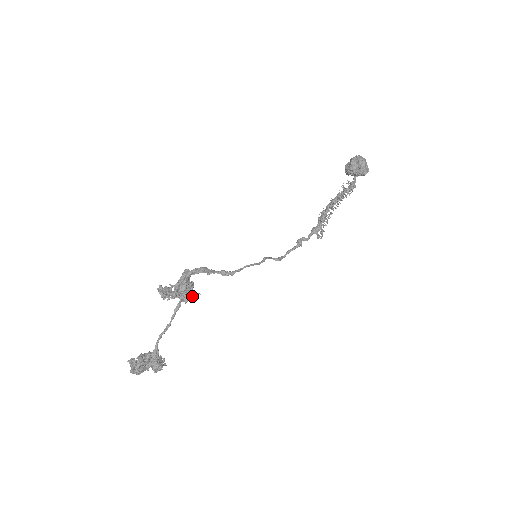
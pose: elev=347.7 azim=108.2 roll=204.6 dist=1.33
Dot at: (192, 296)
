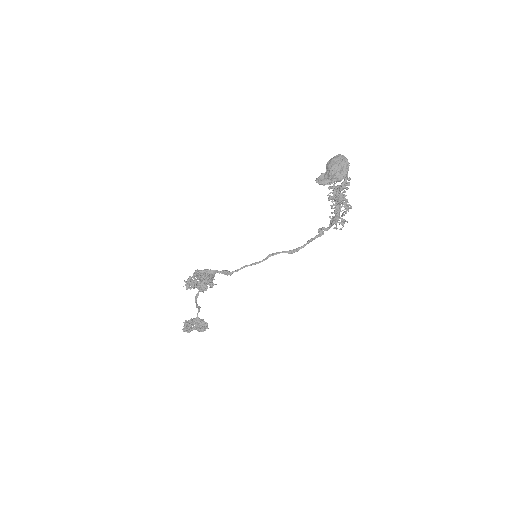
Dot at: (207, 287)
